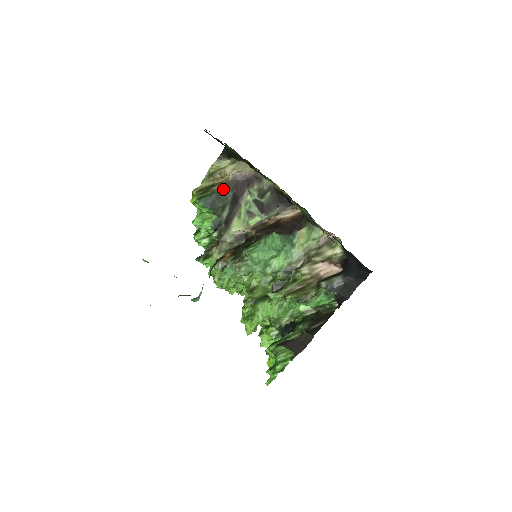
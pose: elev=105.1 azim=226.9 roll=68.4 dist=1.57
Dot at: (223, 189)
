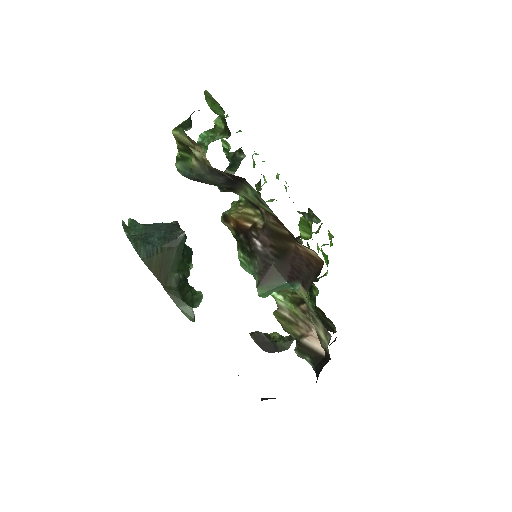
Dot at: (205, 172)
